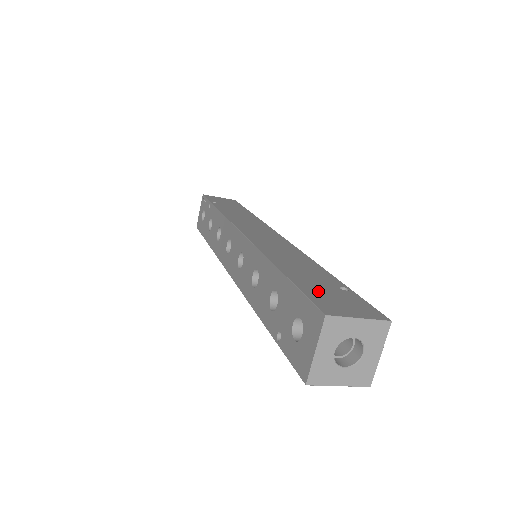
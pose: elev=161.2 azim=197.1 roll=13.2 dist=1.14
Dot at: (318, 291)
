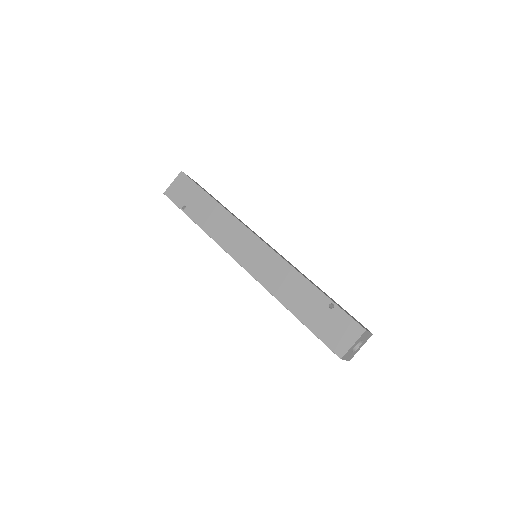
Dot at: (324, 329)
